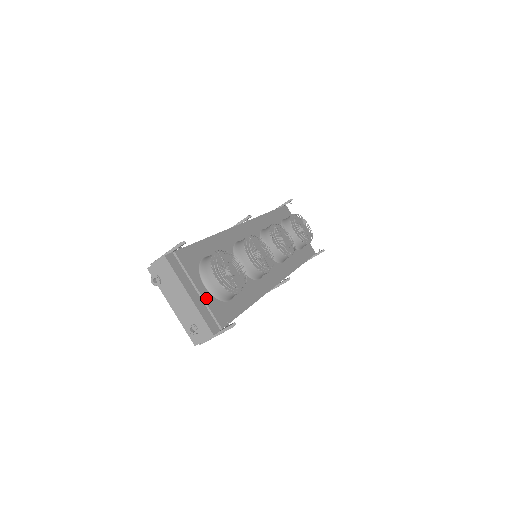
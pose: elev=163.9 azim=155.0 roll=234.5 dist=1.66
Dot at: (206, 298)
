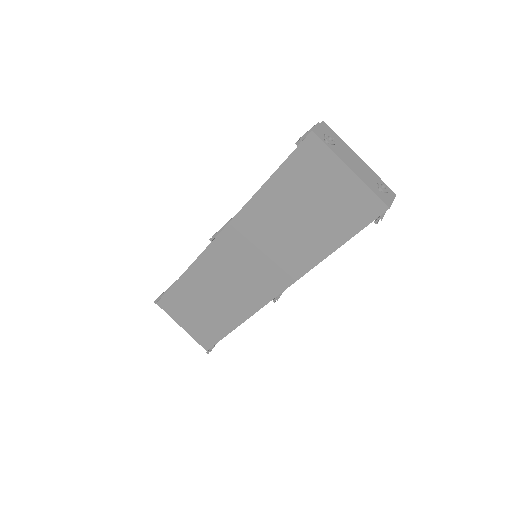
Dot at: occluded
